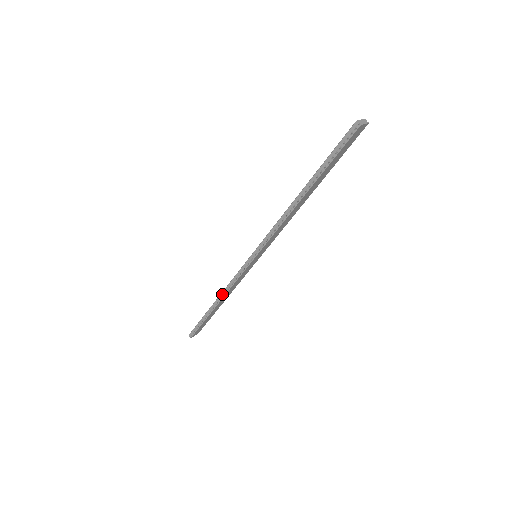
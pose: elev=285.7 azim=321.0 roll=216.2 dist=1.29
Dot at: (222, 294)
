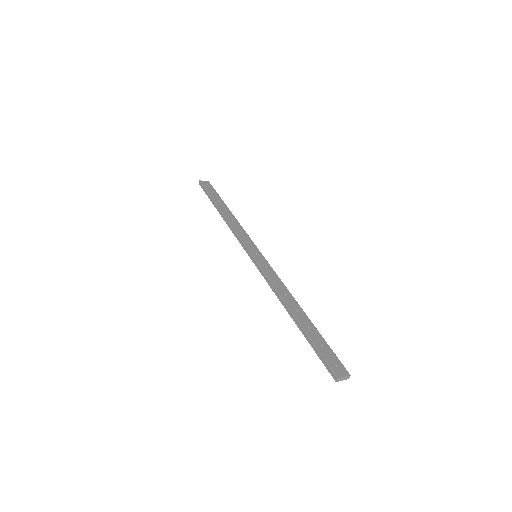
Dot at: (227, 221)
